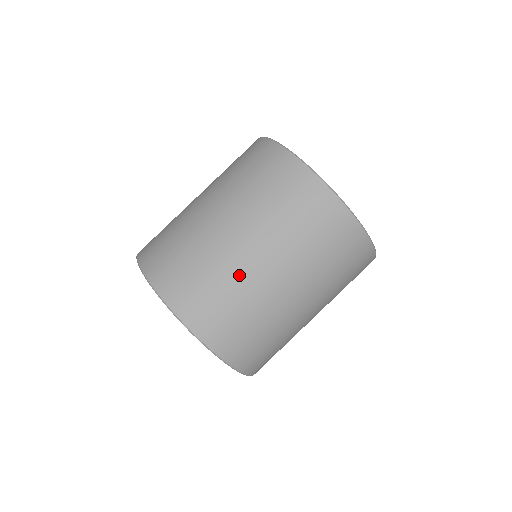
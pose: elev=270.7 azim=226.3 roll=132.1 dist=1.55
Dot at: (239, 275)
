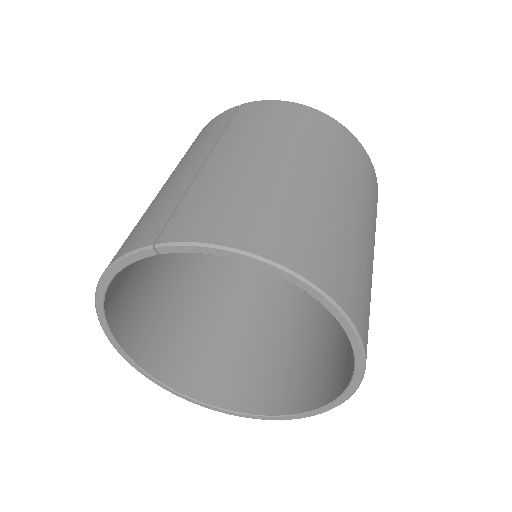
Dot at: (298, 191)
